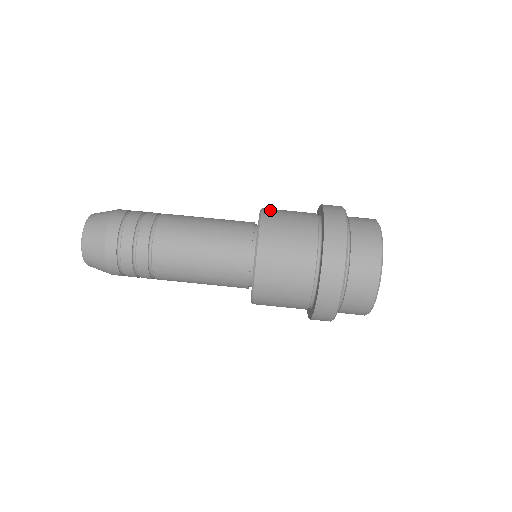
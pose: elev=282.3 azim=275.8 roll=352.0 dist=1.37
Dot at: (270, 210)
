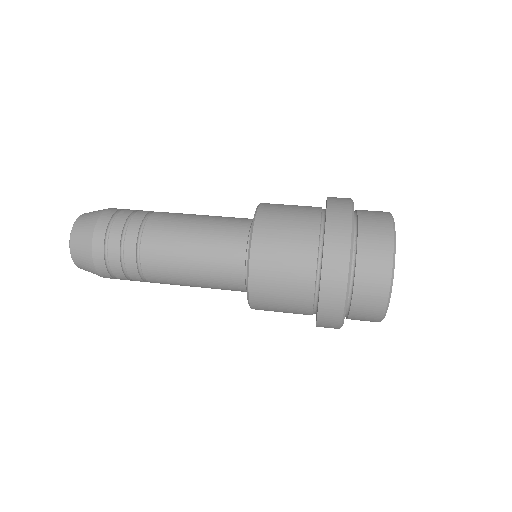
Dot at: occluded
